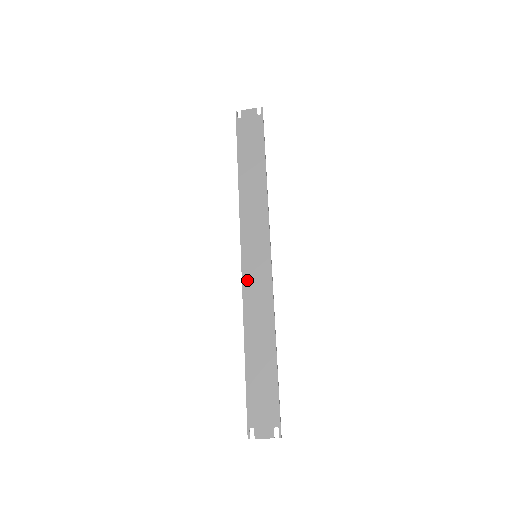
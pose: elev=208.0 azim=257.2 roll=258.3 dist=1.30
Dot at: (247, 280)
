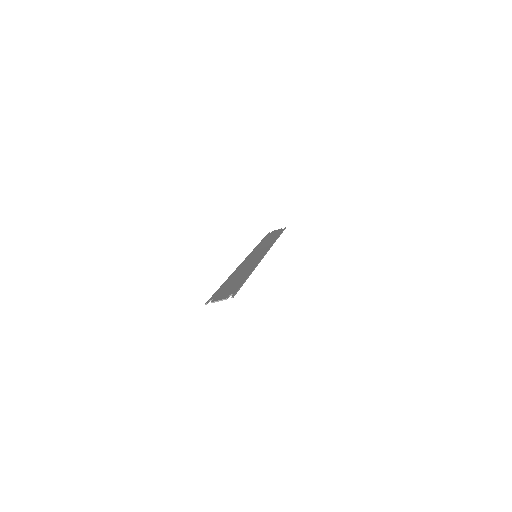
Dot at: (245, 262)
